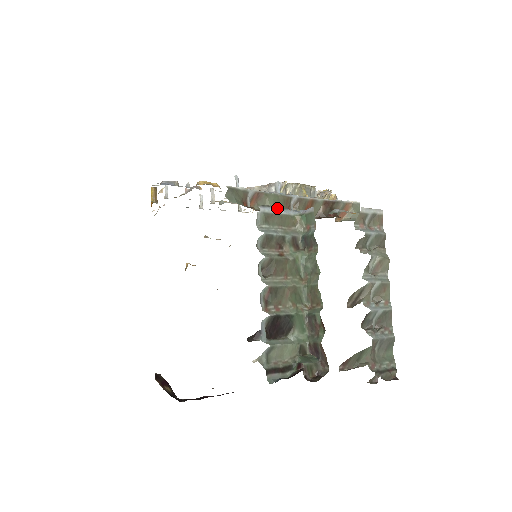
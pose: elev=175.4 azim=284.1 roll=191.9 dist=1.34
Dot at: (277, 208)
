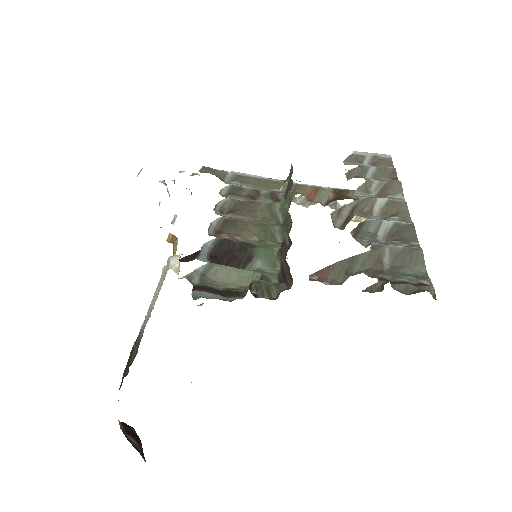
Dot at: (256, 176)
